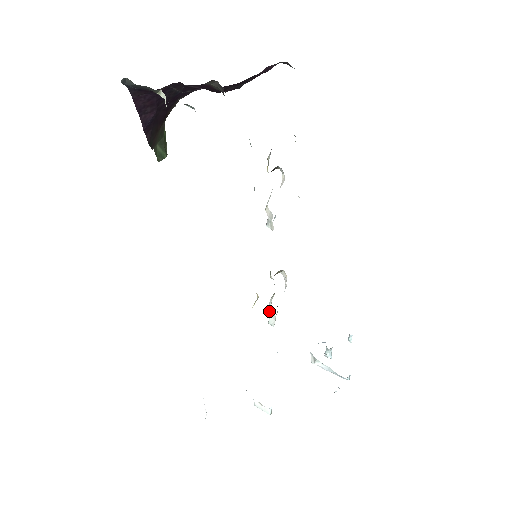
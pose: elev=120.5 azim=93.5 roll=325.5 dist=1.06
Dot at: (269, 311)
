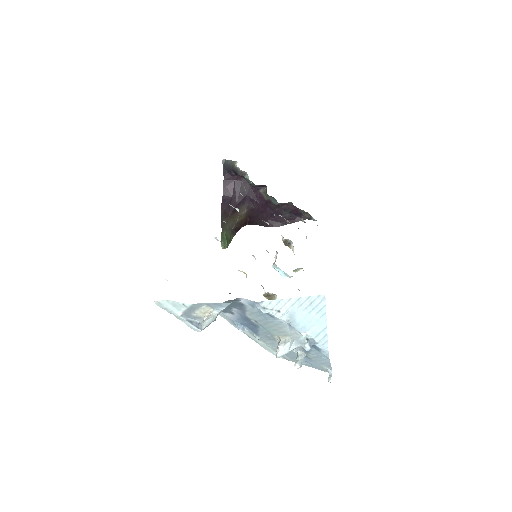
Dot at: occluded
